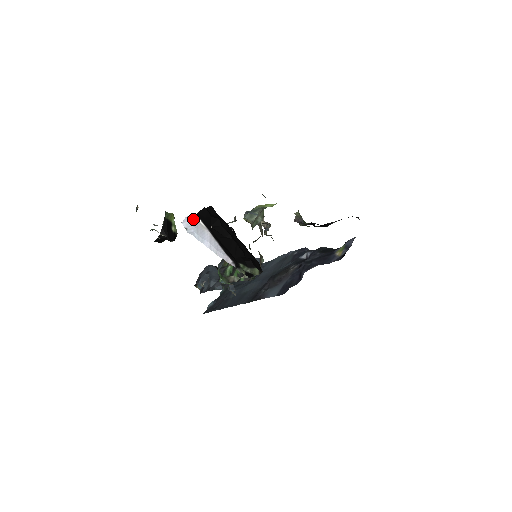
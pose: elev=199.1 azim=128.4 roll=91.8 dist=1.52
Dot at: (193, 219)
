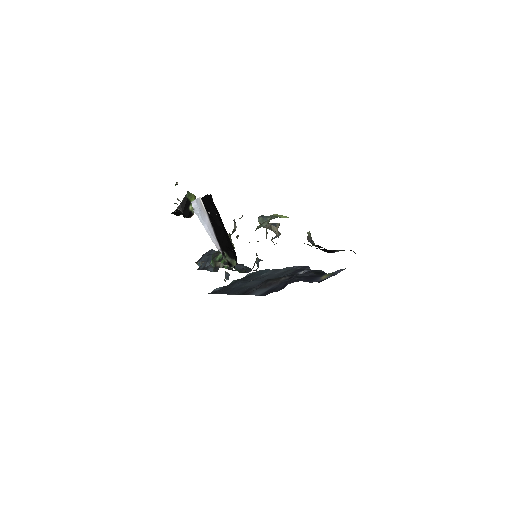
Dot at: (199, 202)
